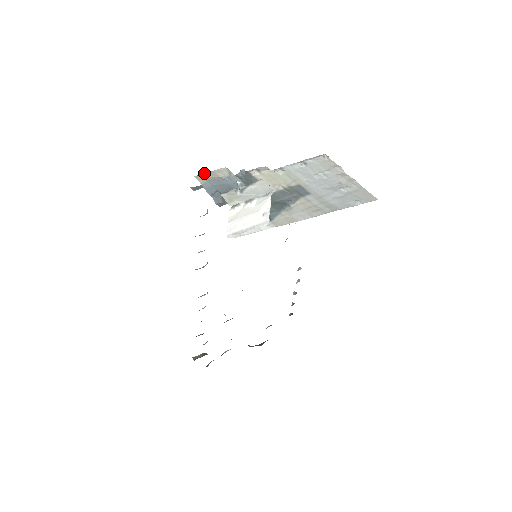
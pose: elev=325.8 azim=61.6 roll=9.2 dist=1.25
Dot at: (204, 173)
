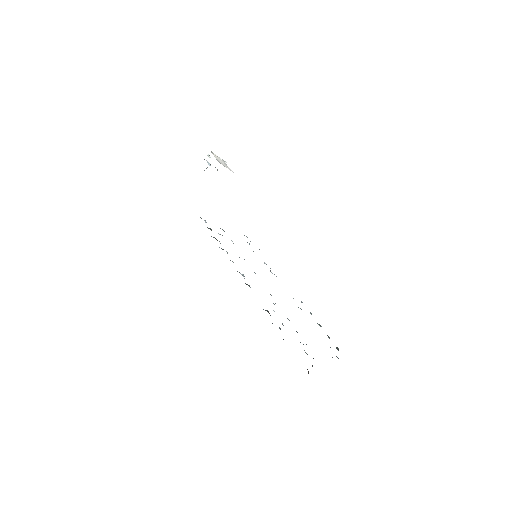
Dot at: occluded
